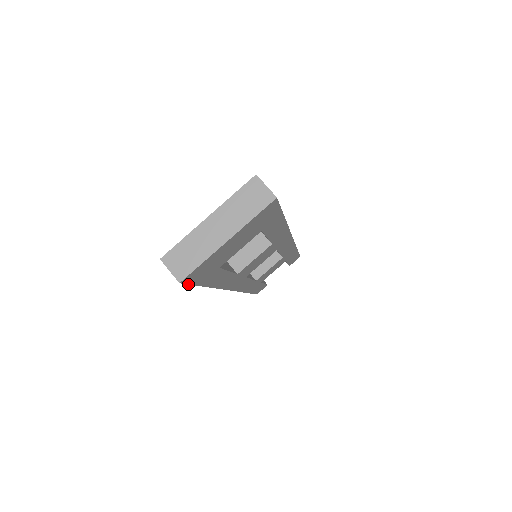
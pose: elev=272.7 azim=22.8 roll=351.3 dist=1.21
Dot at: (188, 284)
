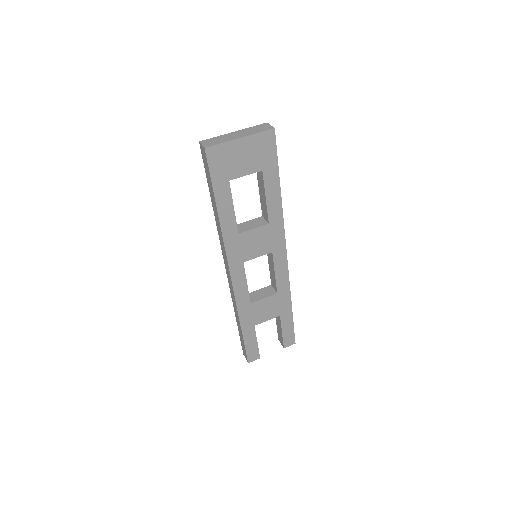
Dot at: (208, 165)
